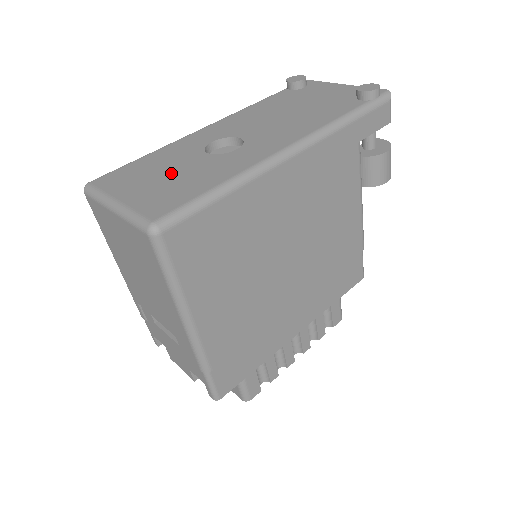
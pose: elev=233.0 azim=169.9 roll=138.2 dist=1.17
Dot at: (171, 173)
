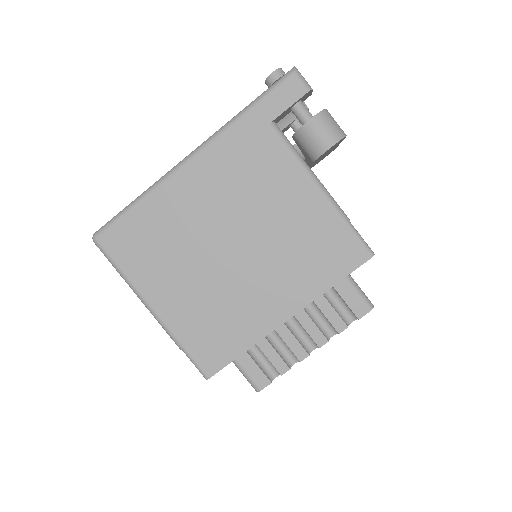
Dot at: occluded
